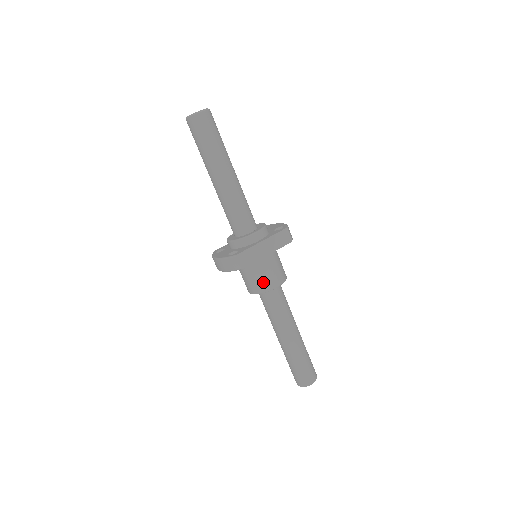
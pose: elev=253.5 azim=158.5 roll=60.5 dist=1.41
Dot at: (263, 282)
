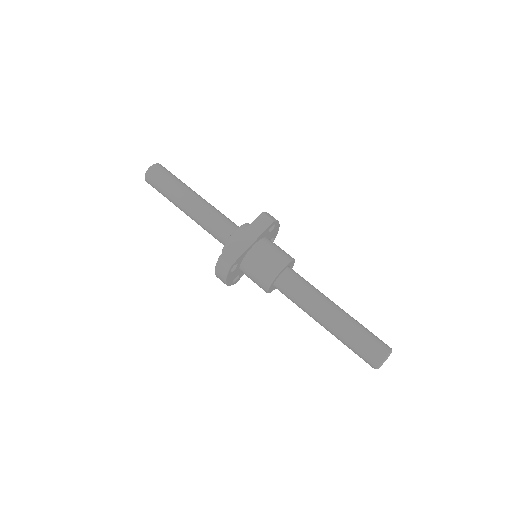
Dot at: (265, 271)
